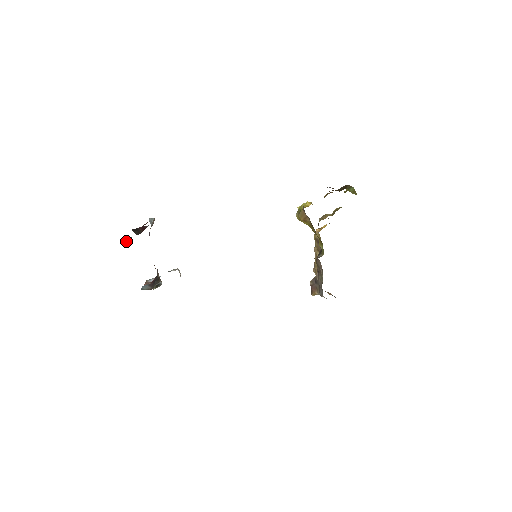
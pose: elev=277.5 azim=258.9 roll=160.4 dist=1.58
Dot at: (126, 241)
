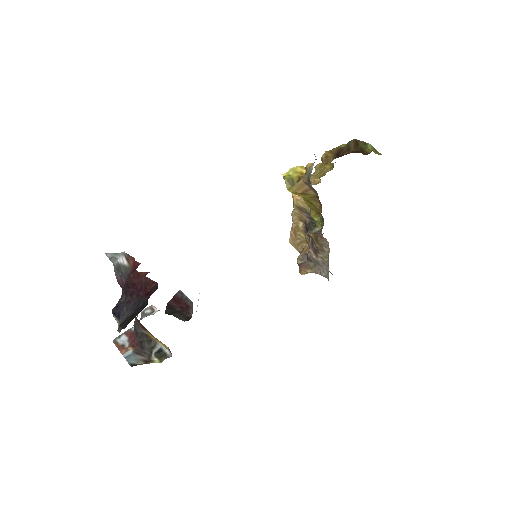
Dot at: (113, 316)
